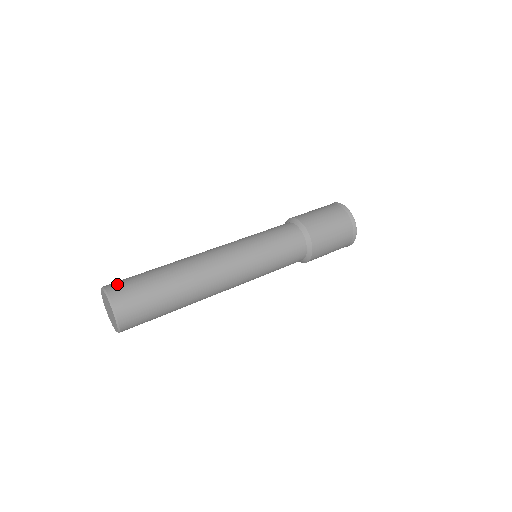
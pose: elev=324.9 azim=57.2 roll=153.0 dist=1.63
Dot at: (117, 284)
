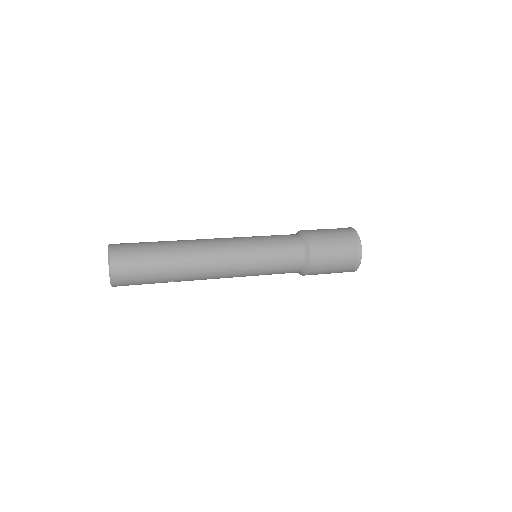
Dot at: (121, 243)
